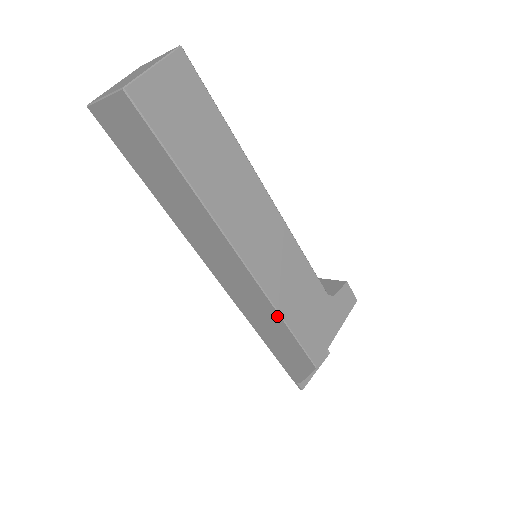
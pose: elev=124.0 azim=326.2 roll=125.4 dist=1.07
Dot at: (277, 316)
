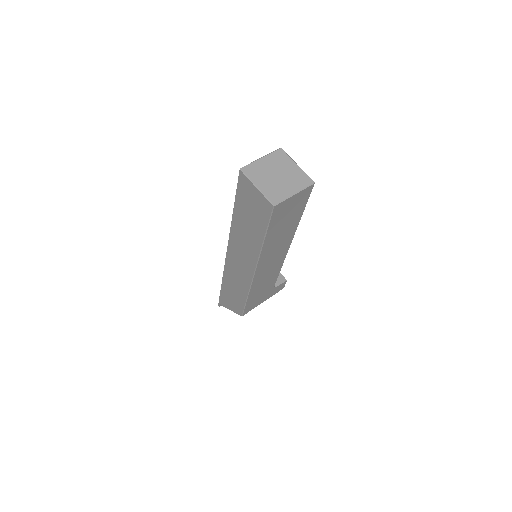
Dot at: (246, 294)
